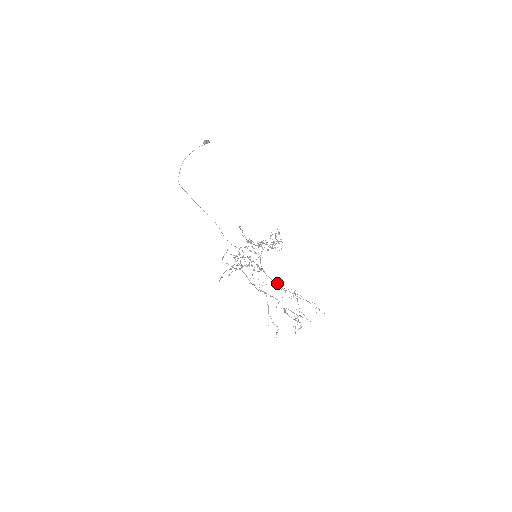
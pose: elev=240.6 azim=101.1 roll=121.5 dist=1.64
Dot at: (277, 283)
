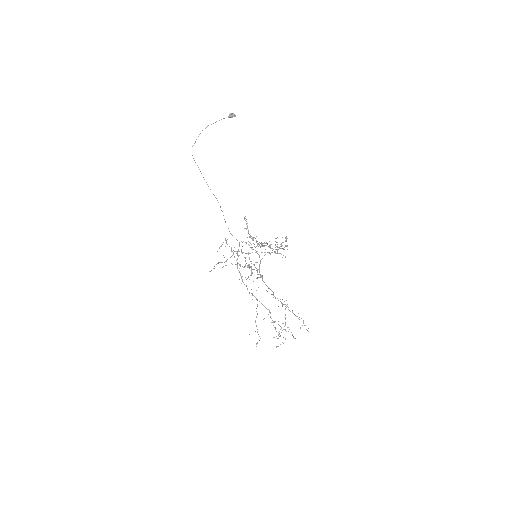
Dot at: occluded
